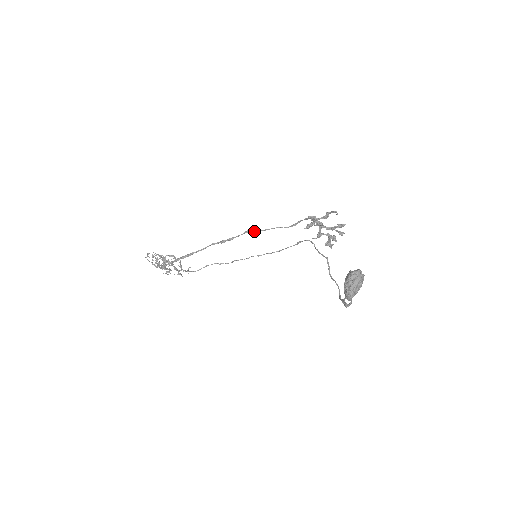
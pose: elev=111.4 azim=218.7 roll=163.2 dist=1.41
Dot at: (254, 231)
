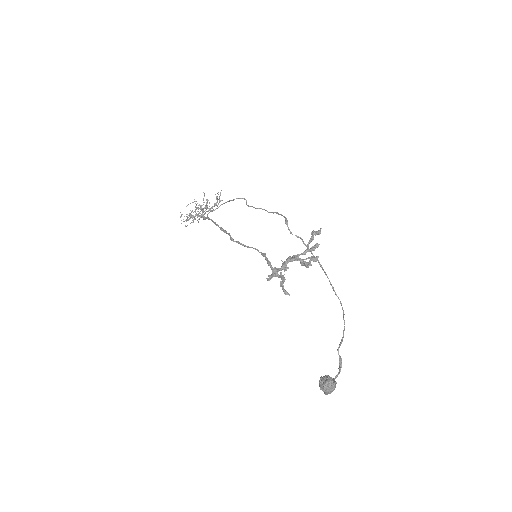
Dot at: occluded
